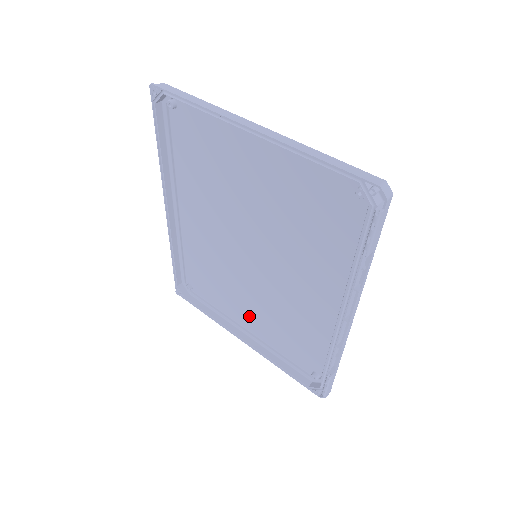
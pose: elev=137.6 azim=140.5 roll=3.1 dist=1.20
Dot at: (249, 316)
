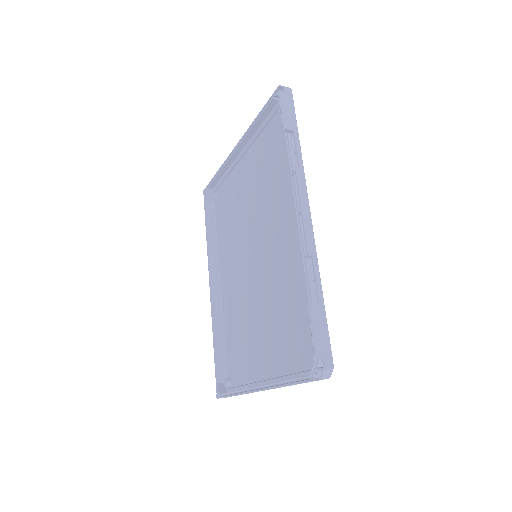
Dot at: (264, 352)
